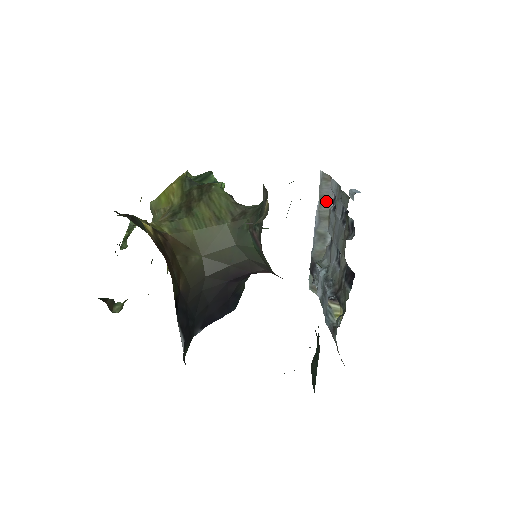
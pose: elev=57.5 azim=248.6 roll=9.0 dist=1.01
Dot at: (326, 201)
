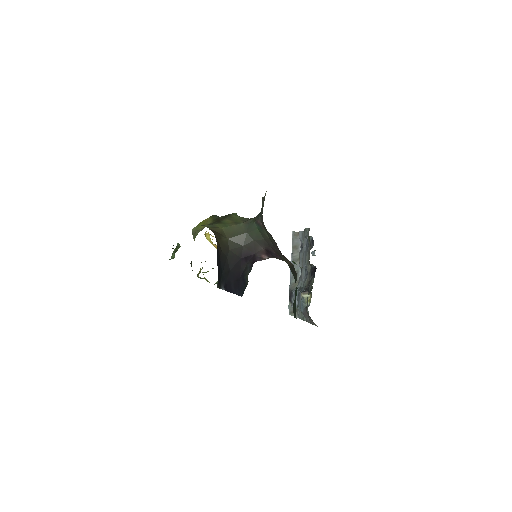
Dot at: (297, 249)
